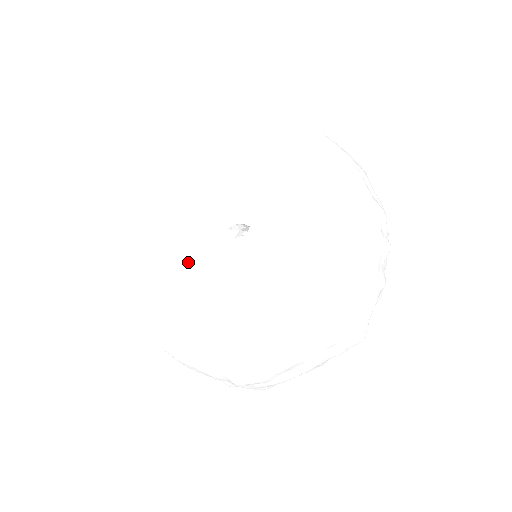
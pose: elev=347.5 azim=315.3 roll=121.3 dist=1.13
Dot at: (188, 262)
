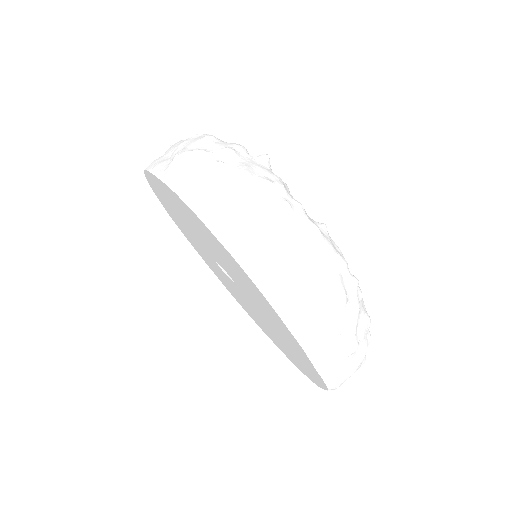
Dot at: occluded
